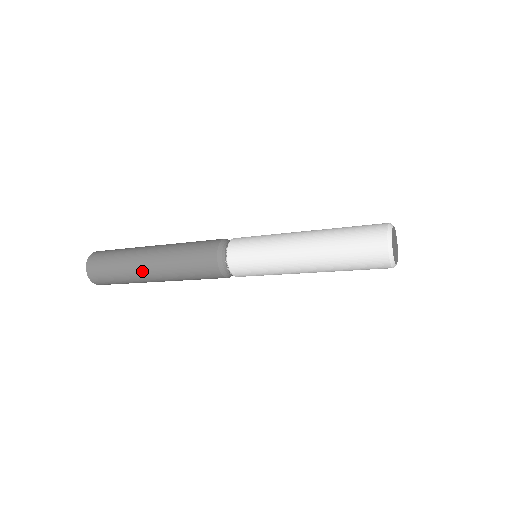
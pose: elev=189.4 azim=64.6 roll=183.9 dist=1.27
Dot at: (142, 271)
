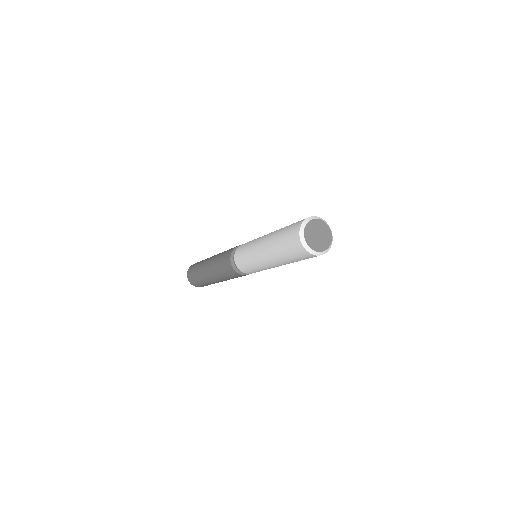
Dot at: (210, 280)
